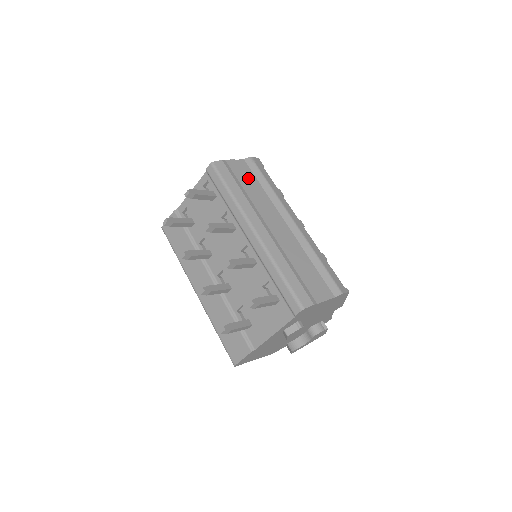
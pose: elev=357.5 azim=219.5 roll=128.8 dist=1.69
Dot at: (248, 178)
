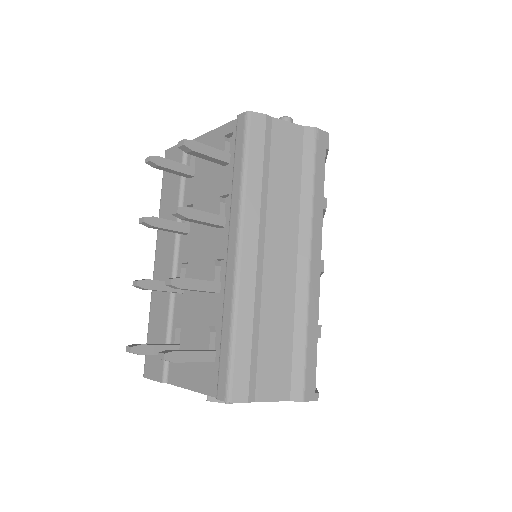
Dot at: (289, 161)
